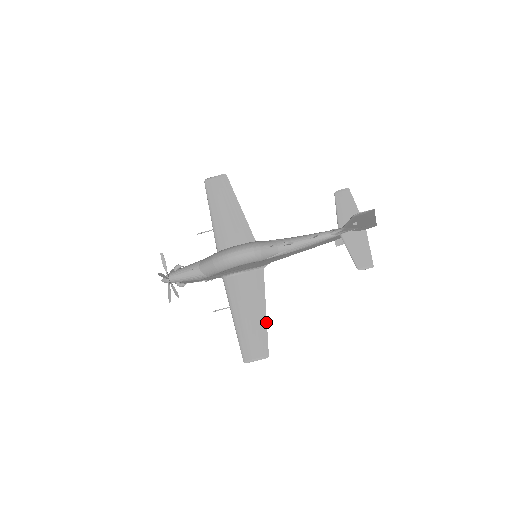
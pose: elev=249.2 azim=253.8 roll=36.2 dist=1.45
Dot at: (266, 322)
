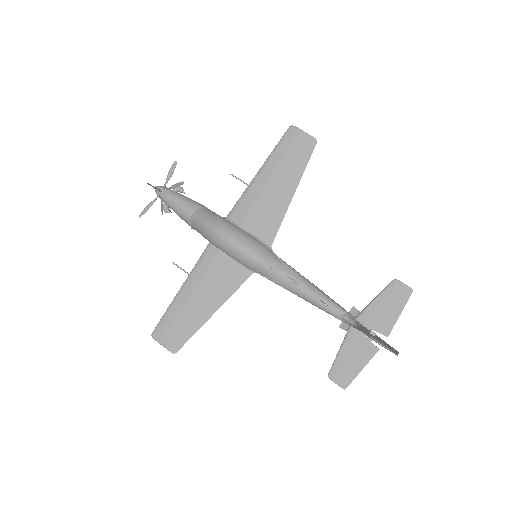
Dot at: (204, 322)
